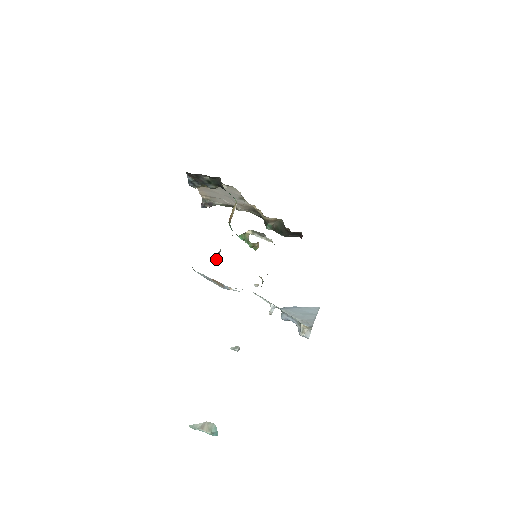
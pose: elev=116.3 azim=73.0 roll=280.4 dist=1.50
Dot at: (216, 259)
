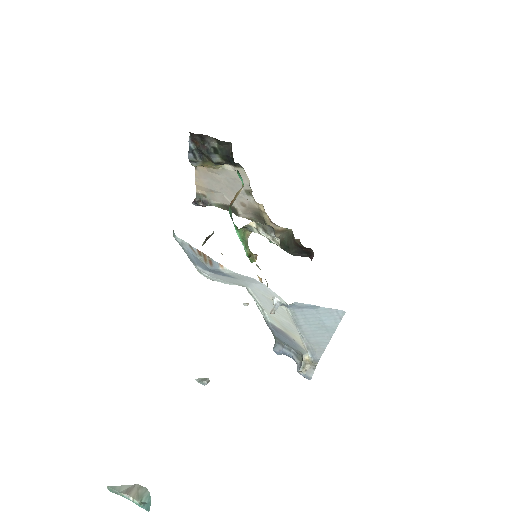
Dot at: (205, 242)
